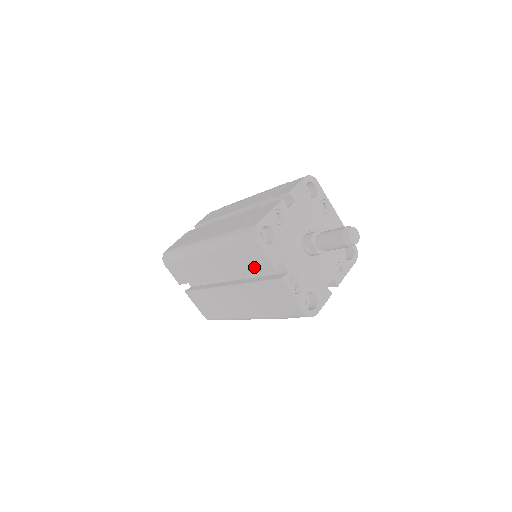
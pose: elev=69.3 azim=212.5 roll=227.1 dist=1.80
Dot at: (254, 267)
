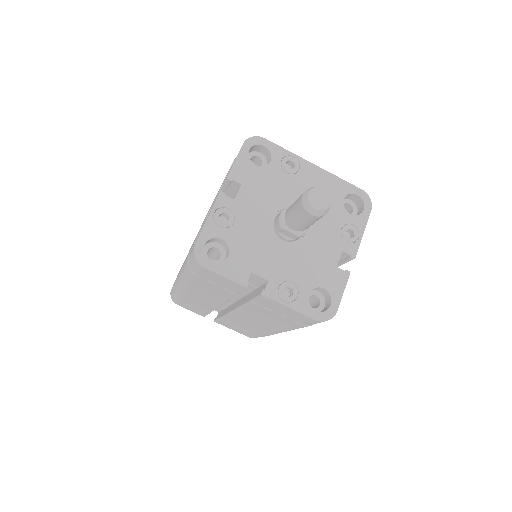
Dot at: (230, 290)
